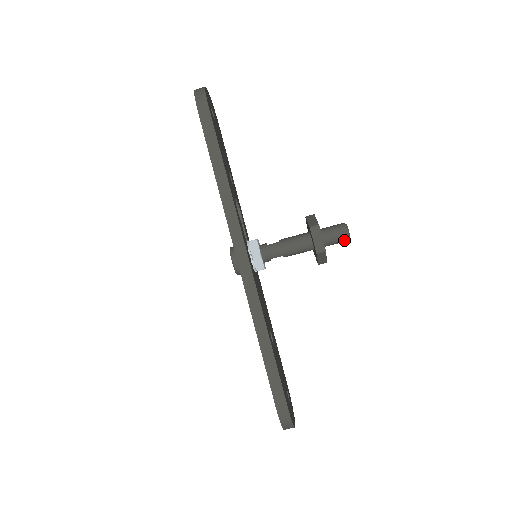
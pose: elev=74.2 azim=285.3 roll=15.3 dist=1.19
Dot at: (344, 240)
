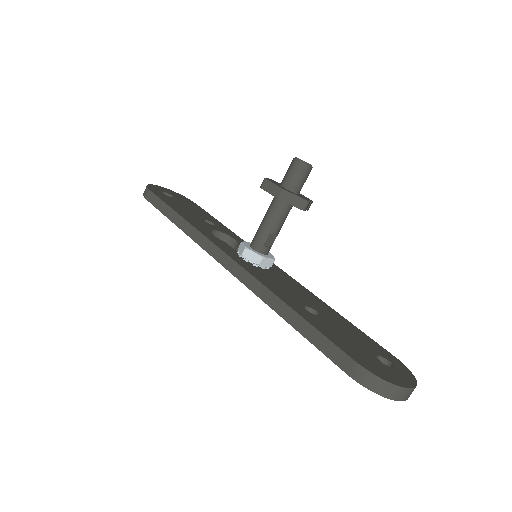
Dot at: (303, 169)
